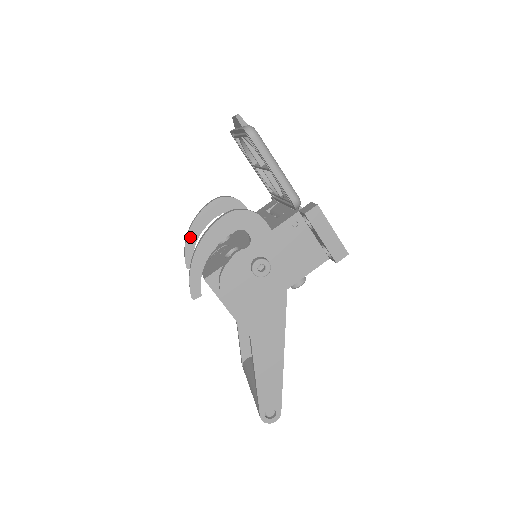
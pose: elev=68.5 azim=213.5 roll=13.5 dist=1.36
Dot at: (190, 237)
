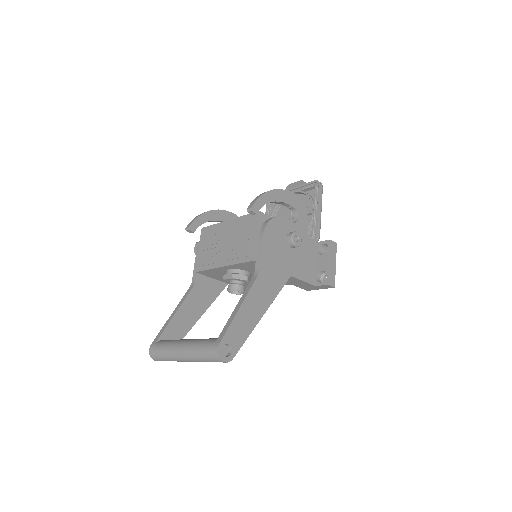
Dot at: (207, 214)
